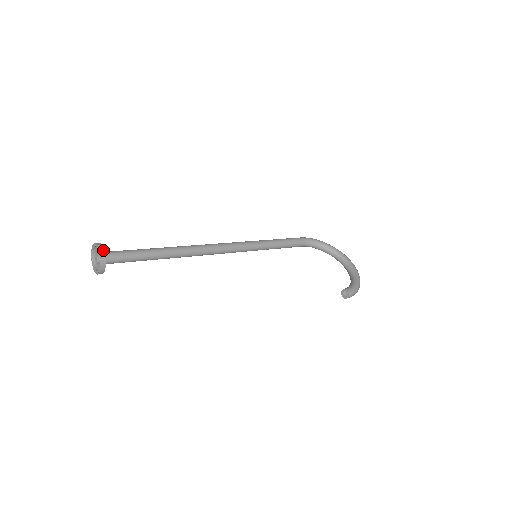
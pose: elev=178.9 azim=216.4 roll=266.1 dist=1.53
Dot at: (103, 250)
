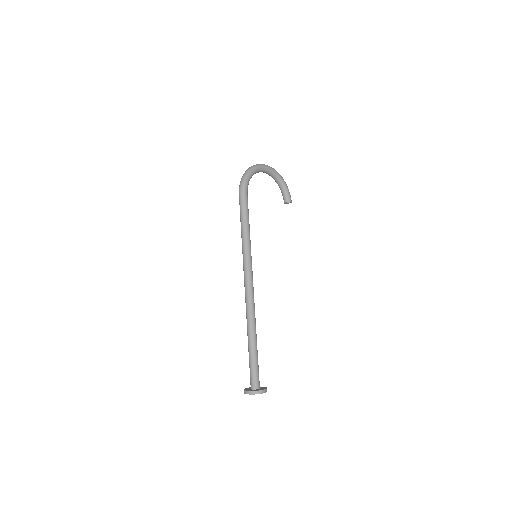
Dot at: (266, 390)
